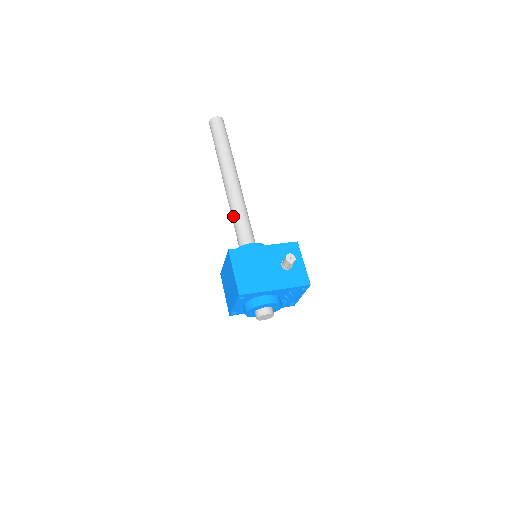
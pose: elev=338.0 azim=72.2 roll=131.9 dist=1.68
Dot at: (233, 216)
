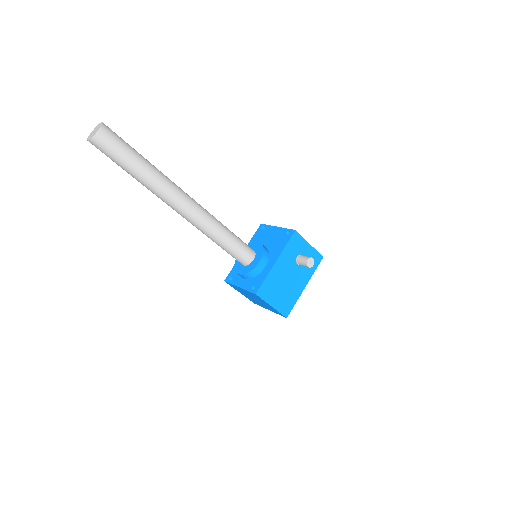
Dot at: (215, 242)
